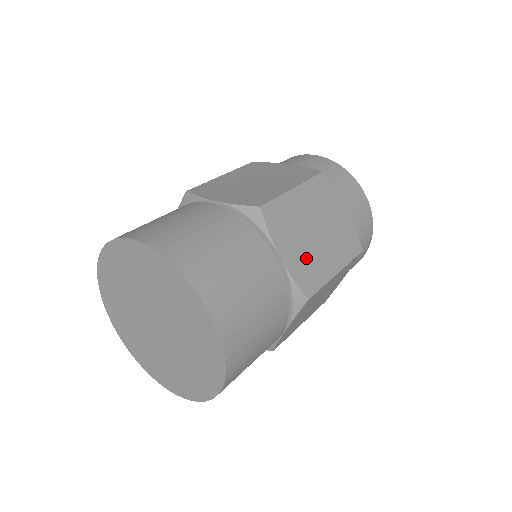
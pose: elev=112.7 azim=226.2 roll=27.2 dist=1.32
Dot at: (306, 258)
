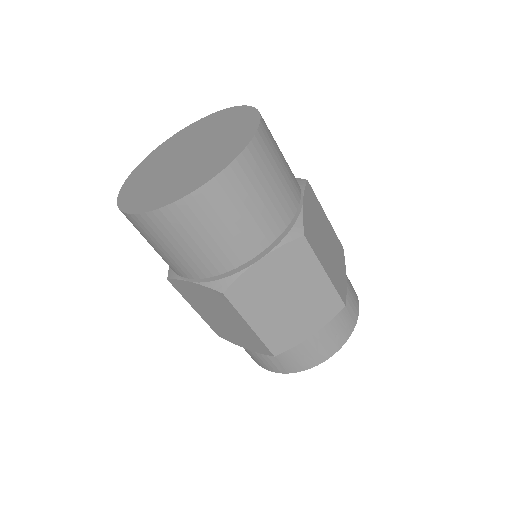
Dot at: (314, 231)
